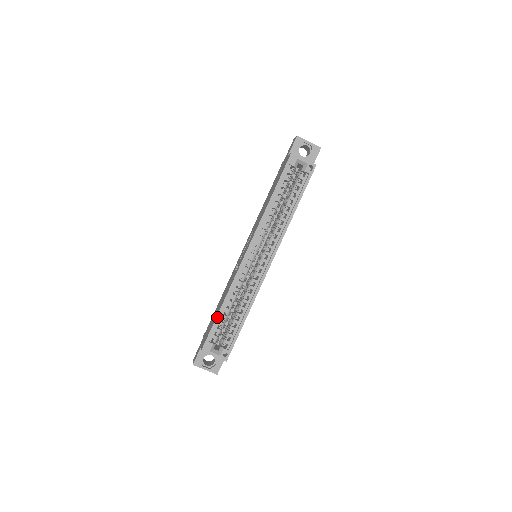
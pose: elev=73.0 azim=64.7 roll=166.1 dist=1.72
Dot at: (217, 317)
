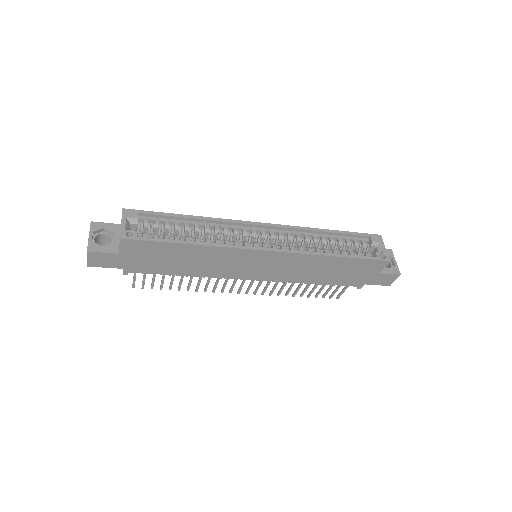
Dot at: (174, 214)
